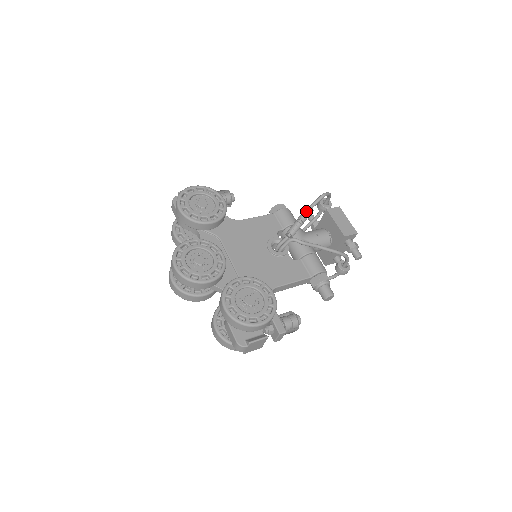
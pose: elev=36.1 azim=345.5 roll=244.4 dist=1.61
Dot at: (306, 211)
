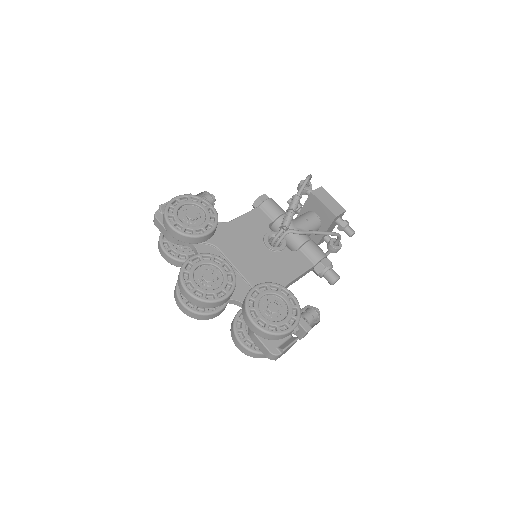
Dot at: (295, 199)
